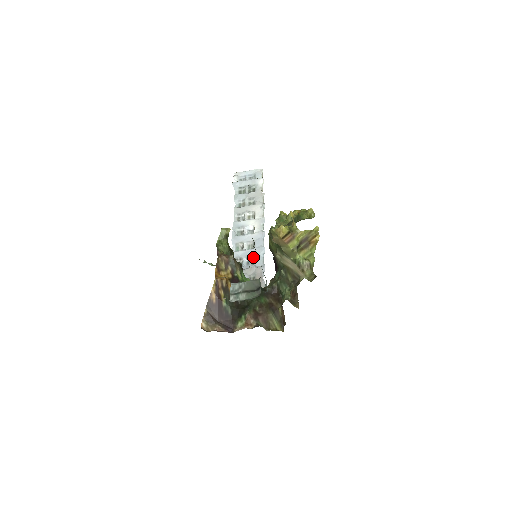
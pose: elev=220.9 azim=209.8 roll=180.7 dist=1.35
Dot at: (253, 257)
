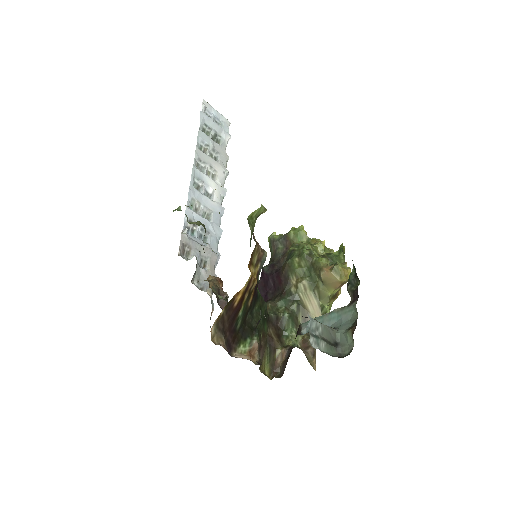
Dot at: (209, 233)
